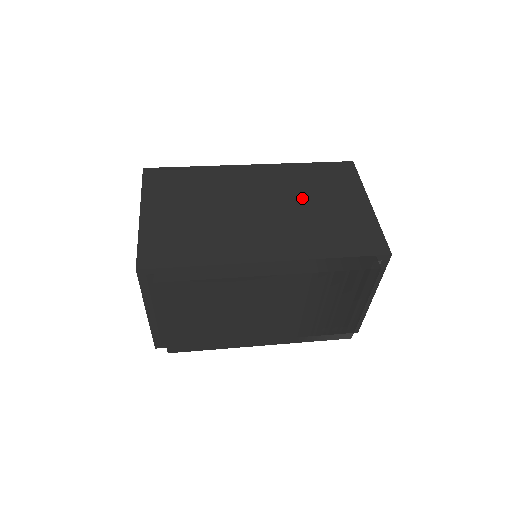
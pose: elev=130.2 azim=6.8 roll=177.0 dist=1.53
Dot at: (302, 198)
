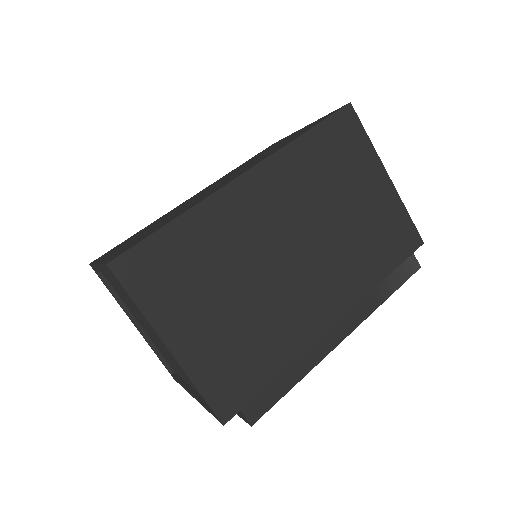
Dot at: (326, 207)
